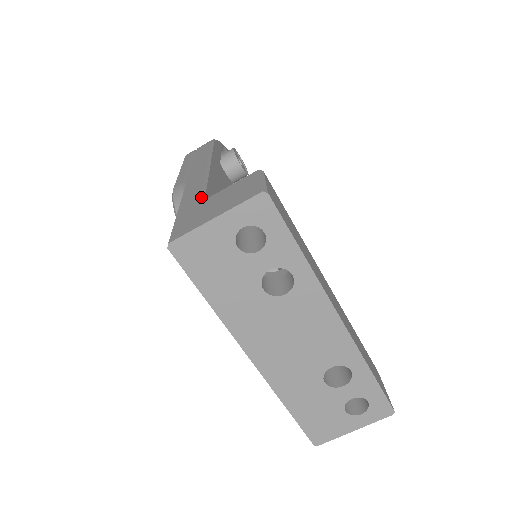
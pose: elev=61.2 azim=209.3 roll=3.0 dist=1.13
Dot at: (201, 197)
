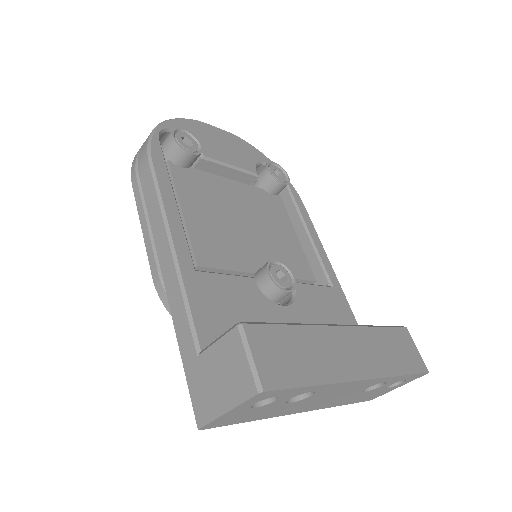
Dot at: (194, 340)
